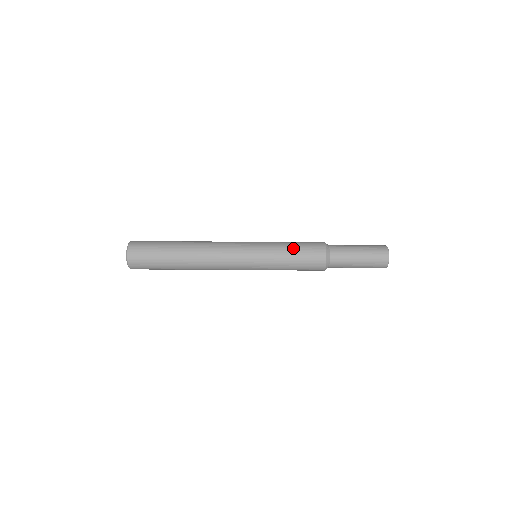
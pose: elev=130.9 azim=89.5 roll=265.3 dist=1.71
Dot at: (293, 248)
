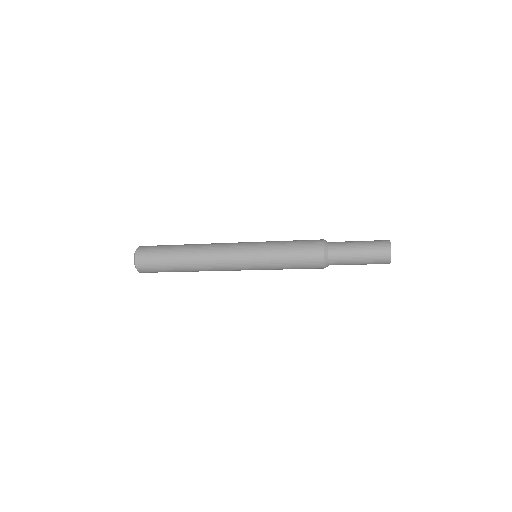
Dot at: occluded
